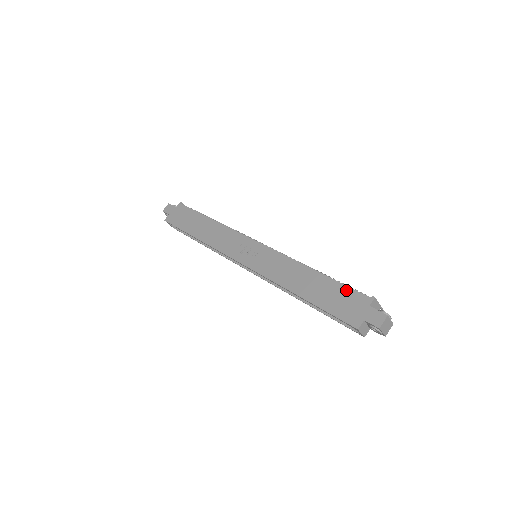
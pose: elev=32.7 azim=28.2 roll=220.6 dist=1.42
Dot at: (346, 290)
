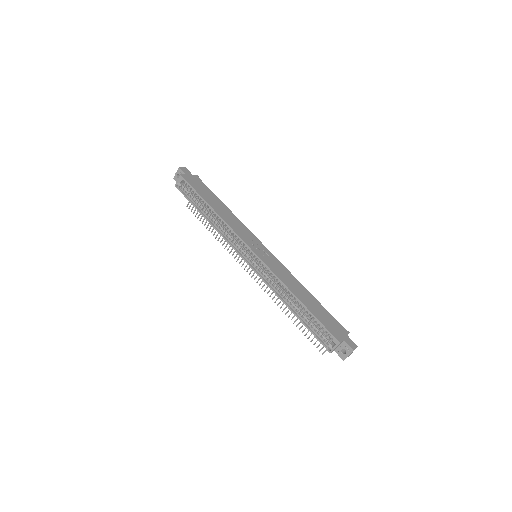
Dot at: (332, 317)
